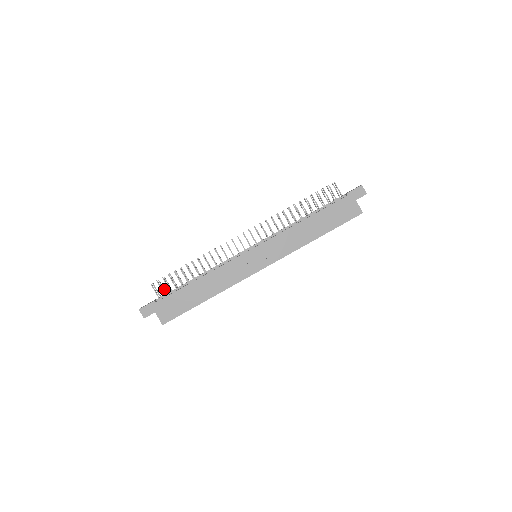
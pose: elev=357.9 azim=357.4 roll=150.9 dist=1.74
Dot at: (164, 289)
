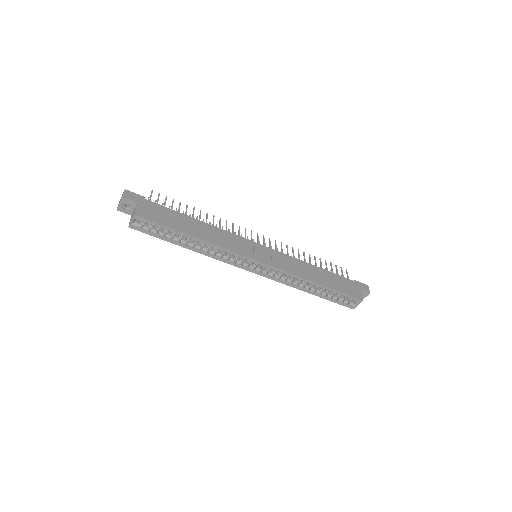
Dot at: occluded
